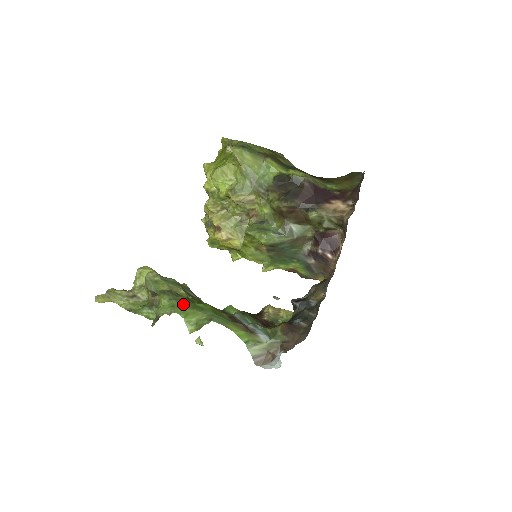
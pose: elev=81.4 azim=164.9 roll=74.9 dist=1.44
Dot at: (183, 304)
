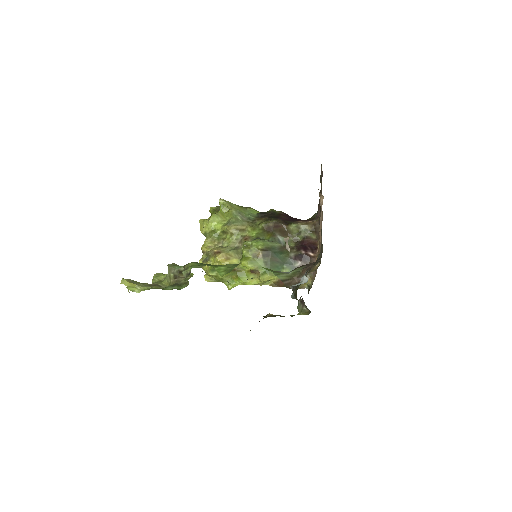
Dot at: (210, 264)
